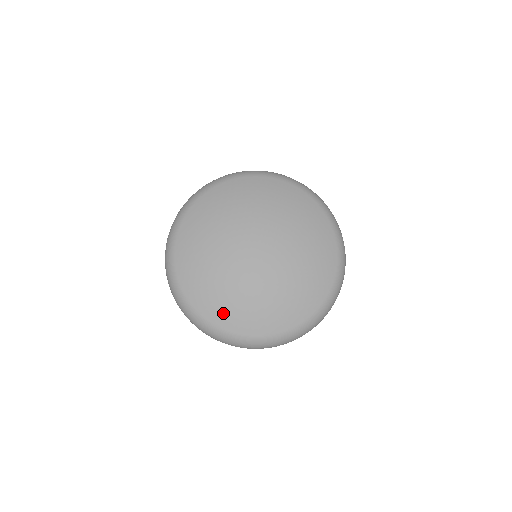
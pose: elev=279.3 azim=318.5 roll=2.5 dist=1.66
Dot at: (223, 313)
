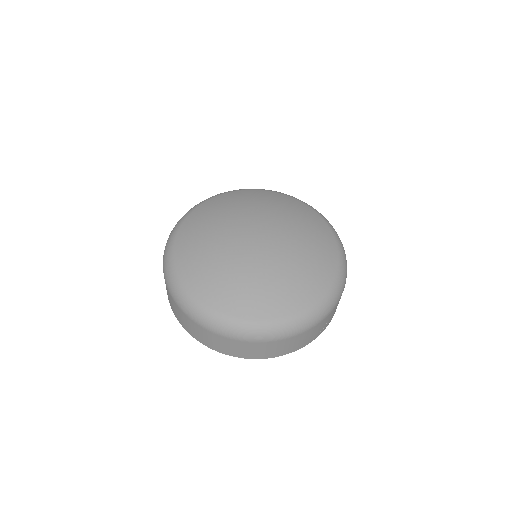
Dot at: (252, 303)
